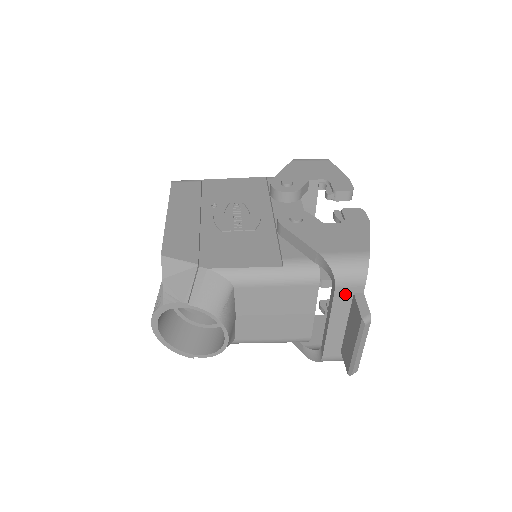
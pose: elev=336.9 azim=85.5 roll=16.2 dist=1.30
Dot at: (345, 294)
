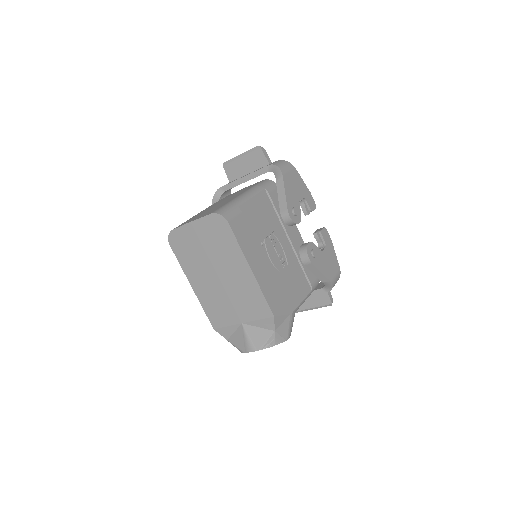
Dot at: occluded
